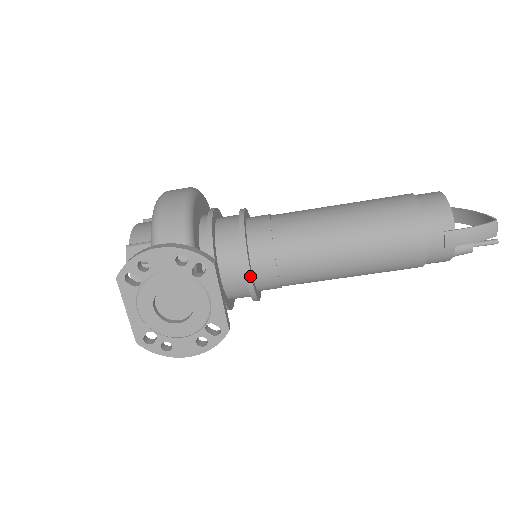
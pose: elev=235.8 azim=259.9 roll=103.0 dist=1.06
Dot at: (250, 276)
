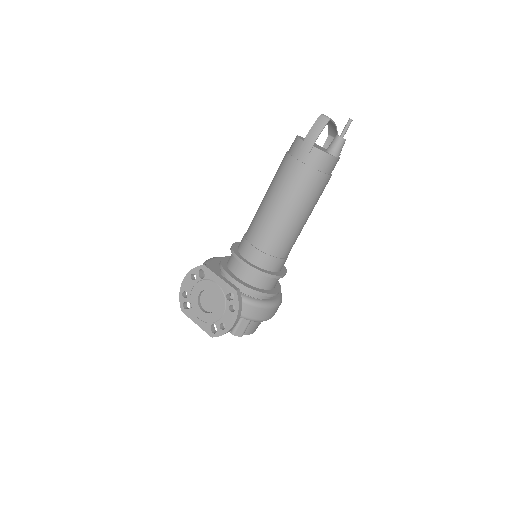
Dot at: (245, 263)
